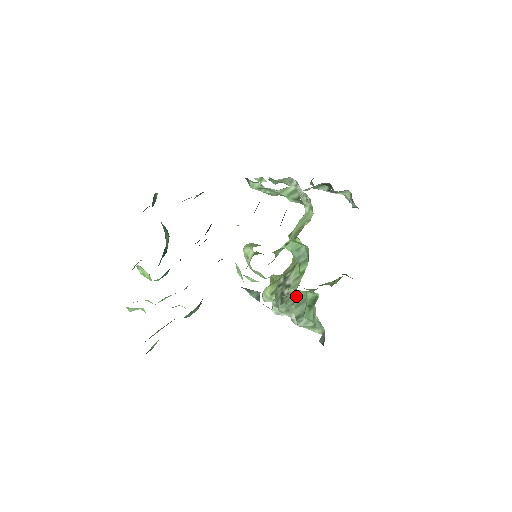
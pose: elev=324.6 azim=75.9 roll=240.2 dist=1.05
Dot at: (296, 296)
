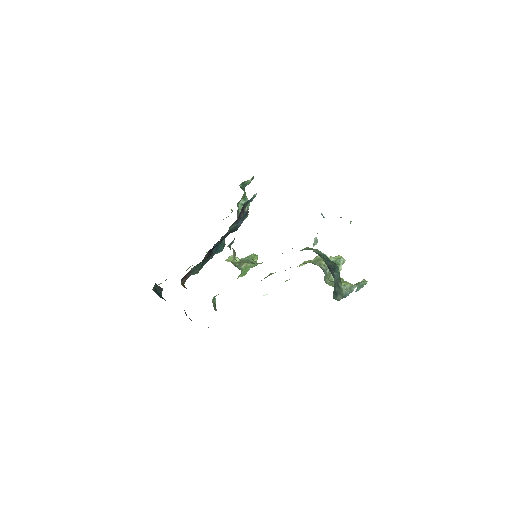
Dot at: occluded
